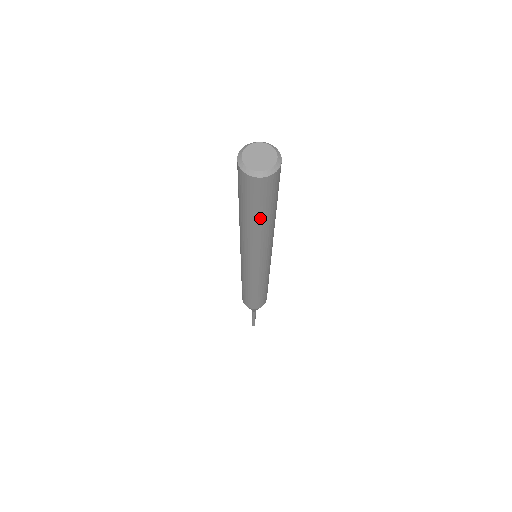
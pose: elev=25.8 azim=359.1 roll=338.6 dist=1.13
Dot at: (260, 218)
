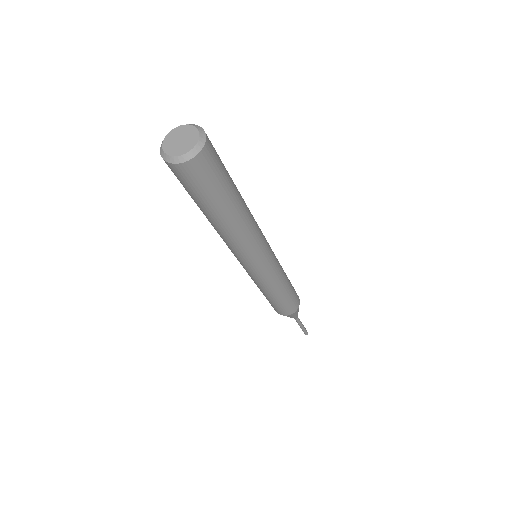
Dot at: (222, 209)
